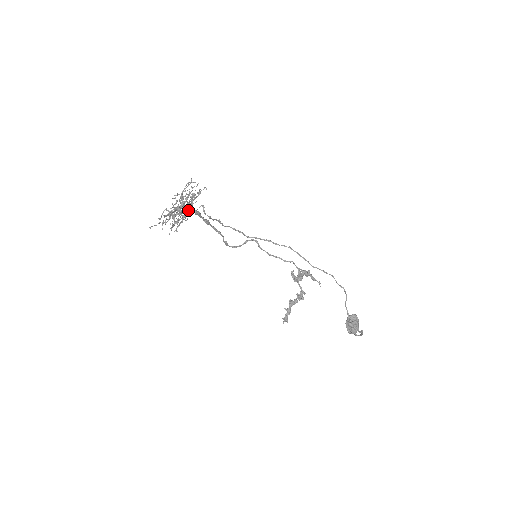
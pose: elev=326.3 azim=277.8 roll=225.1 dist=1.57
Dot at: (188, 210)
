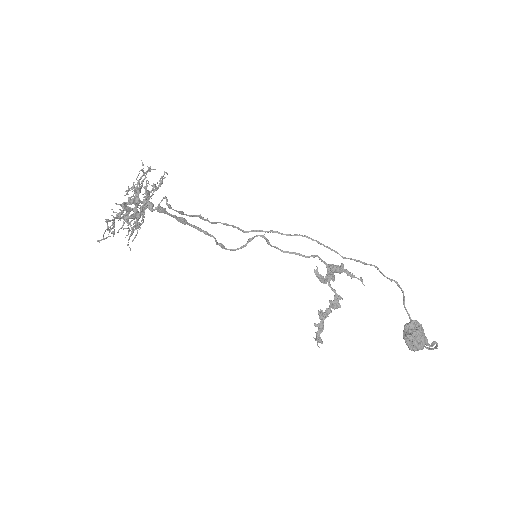
Dot at: occluded
